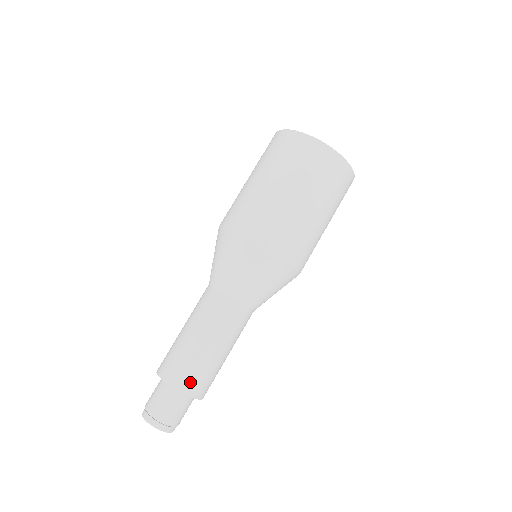
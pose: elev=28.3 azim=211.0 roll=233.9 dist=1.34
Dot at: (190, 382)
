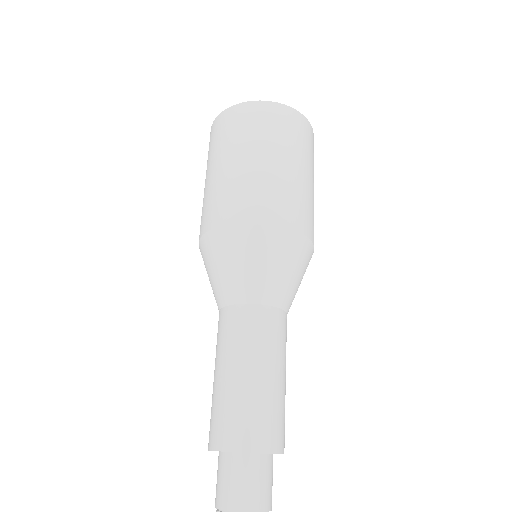
Dot at: (282, 435)
